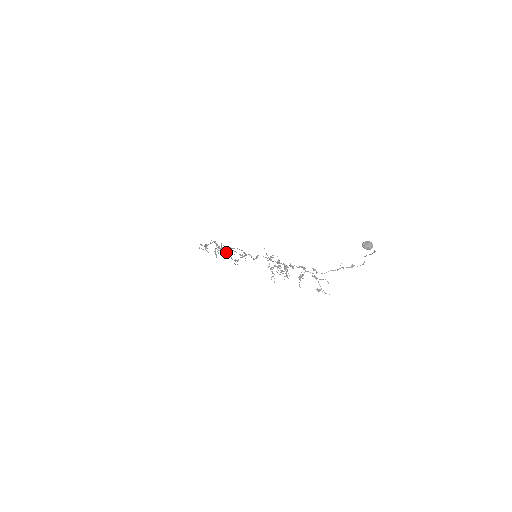
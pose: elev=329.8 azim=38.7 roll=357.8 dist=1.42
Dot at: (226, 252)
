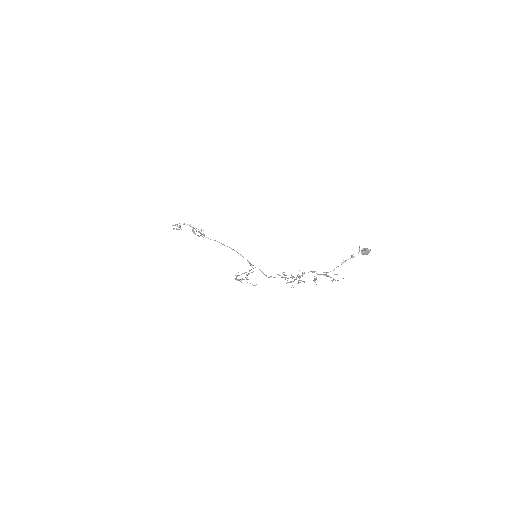
Dot at: occluded
